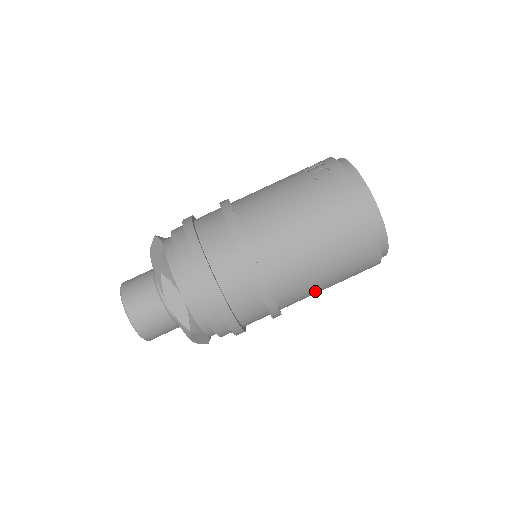
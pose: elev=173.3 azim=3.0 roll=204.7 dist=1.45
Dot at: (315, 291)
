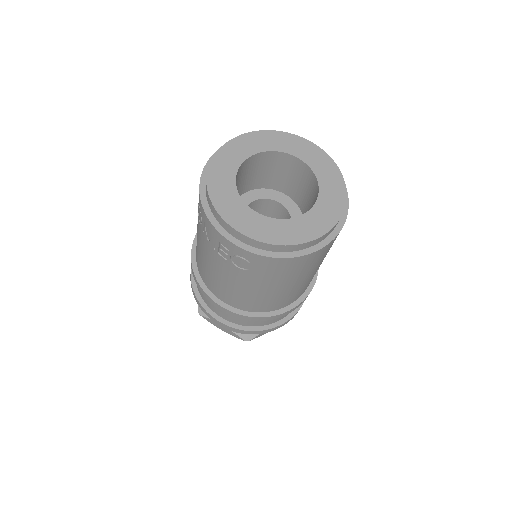
Dot at: occluded
